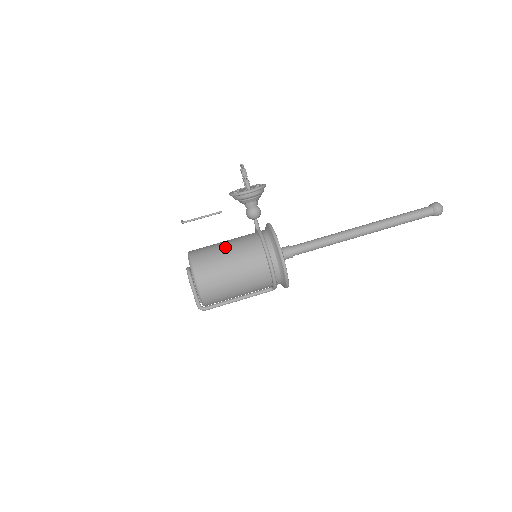
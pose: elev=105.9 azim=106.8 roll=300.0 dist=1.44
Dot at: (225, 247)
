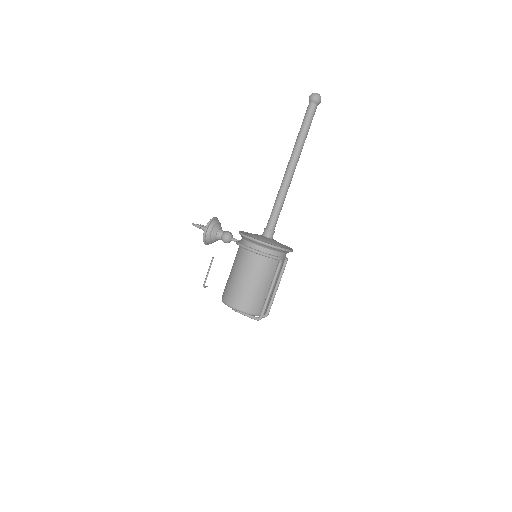
Dot at: (230, 272)
